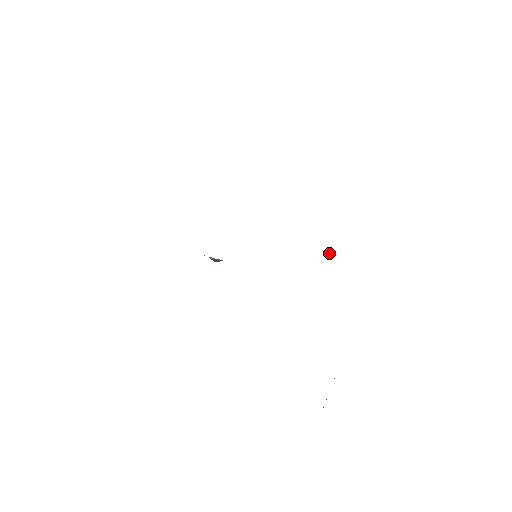
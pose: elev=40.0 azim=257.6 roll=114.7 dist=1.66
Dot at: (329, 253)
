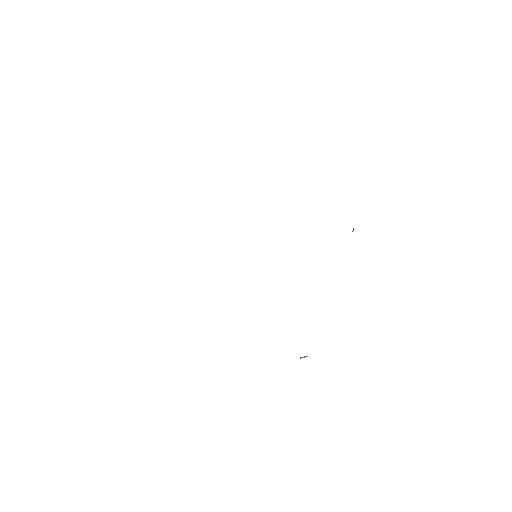
Dot at: occluded
